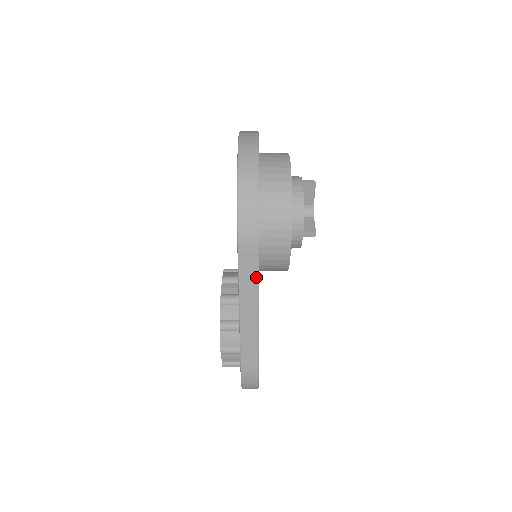
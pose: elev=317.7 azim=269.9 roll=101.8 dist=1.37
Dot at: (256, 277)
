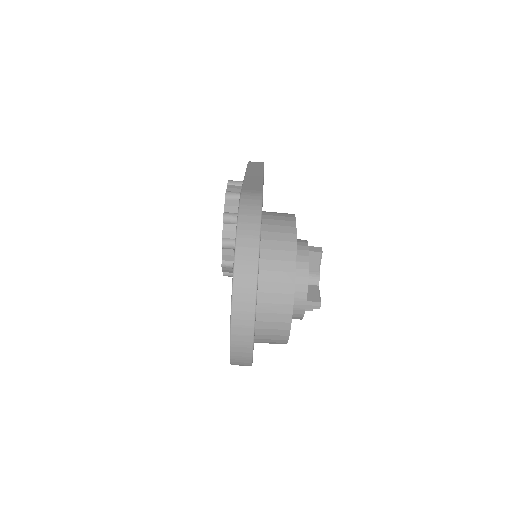
Dot at: occluded
